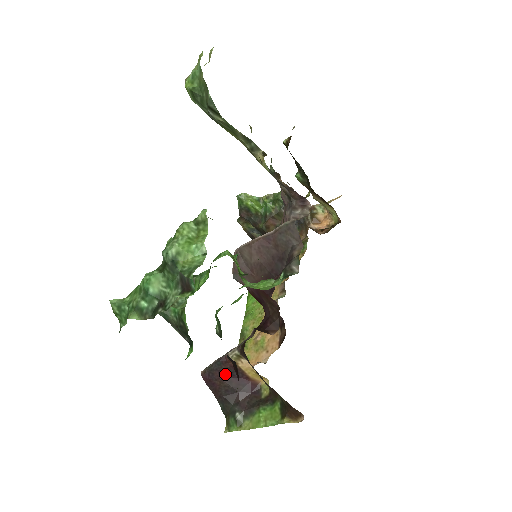
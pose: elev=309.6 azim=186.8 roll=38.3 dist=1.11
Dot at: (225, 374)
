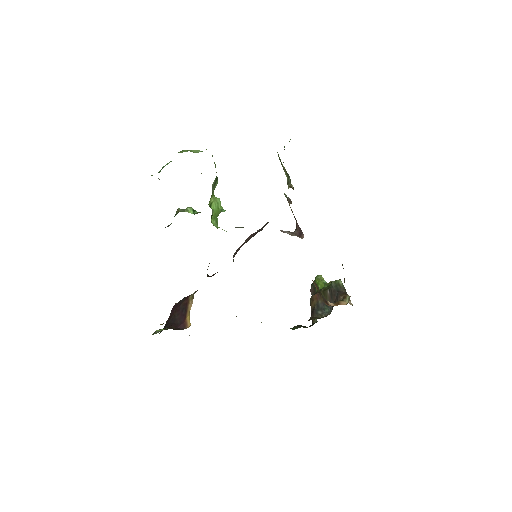
Dot at: (181, 307)
